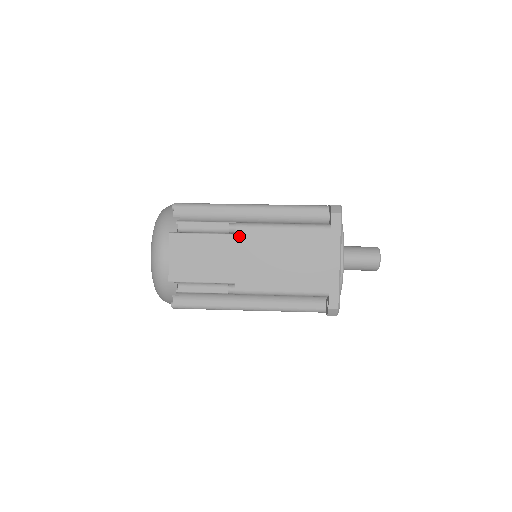
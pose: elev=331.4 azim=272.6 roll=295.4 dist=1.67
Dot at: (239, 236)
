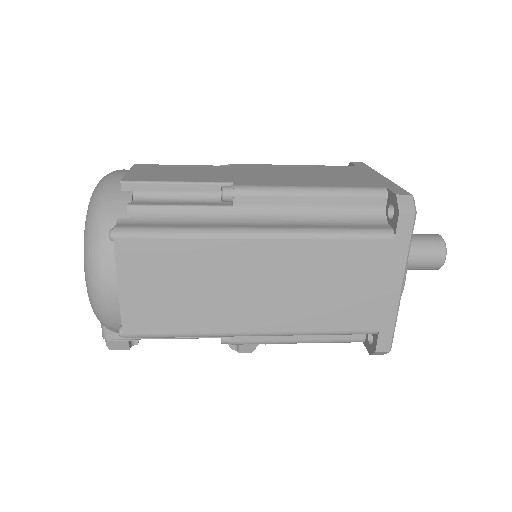
Dot at: (235, 166)
